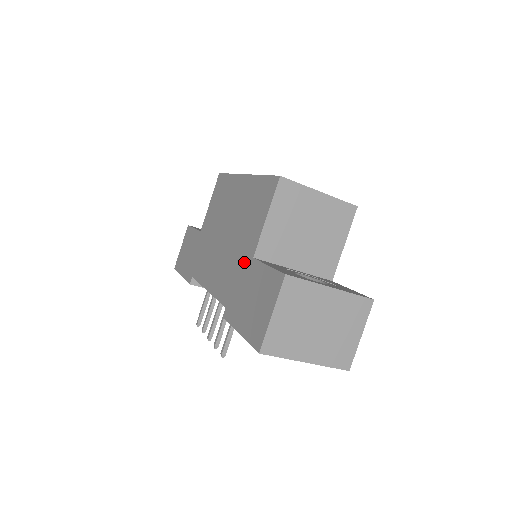
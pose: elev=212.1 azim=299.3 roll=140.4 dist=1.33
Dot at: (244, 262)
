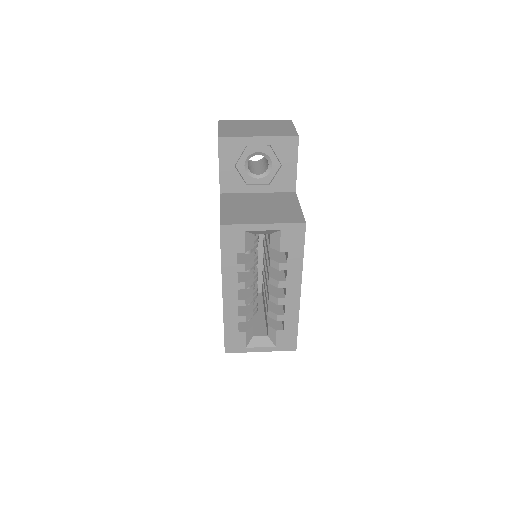
Dot at: occluded
